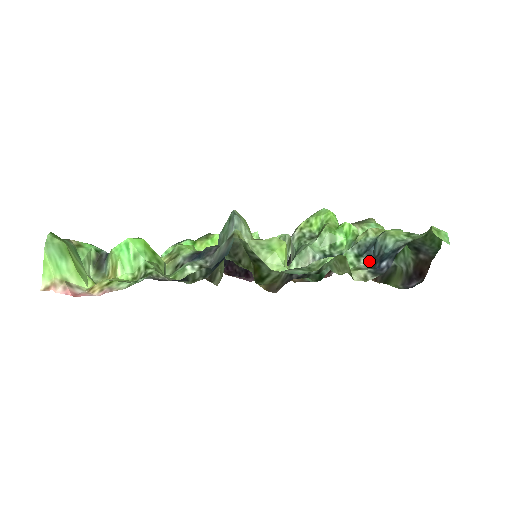
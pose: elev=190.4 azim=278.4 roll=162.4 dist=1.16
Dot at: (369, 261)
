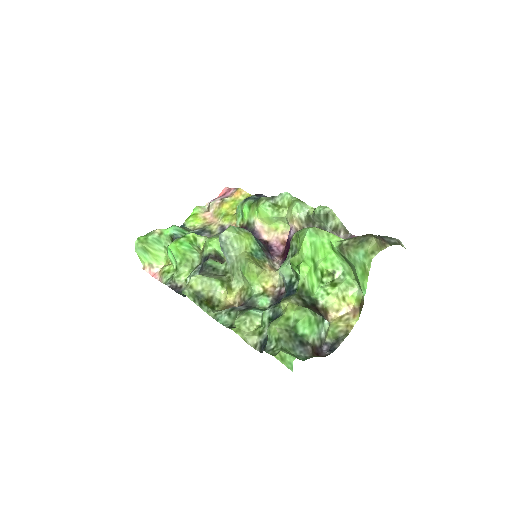
Dot at: occluded
